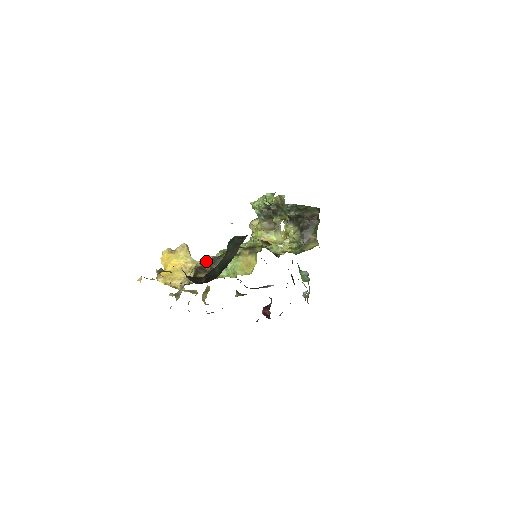
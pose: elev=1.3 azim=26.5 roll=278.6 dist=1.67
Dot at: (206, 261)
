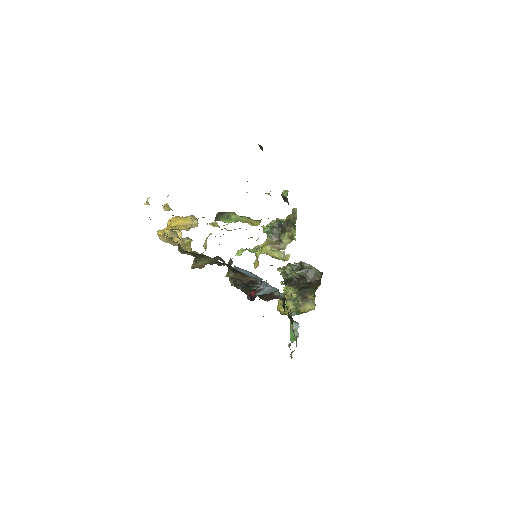
Dot at: occluded
